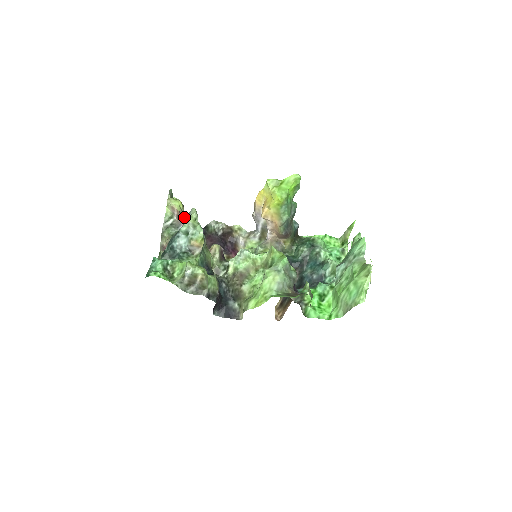
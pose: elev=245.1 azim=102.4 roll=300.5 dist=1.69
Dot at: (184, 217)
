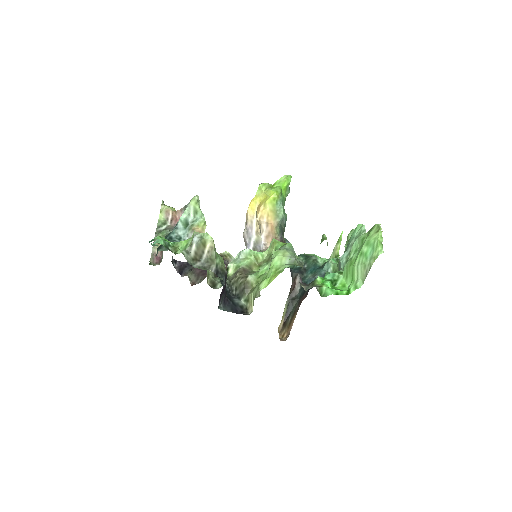
Dot at: (182, 211)
